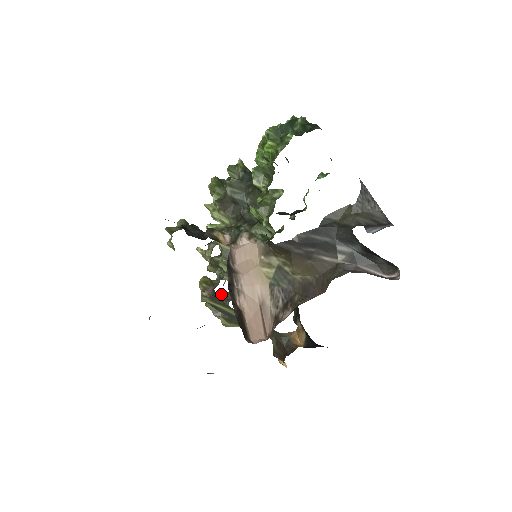
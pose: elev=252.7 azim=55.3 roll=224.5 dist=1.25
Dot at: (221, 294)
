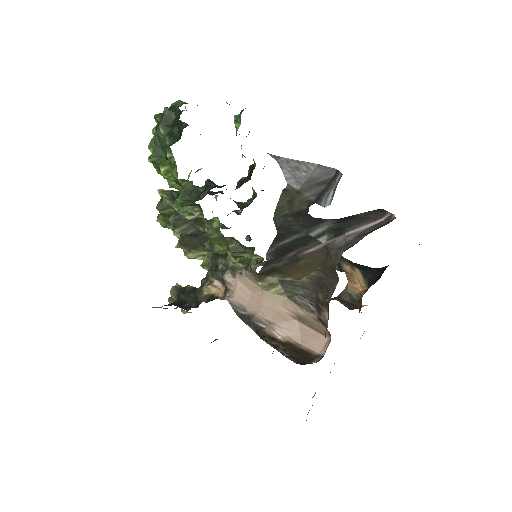
Dot at: occluded
